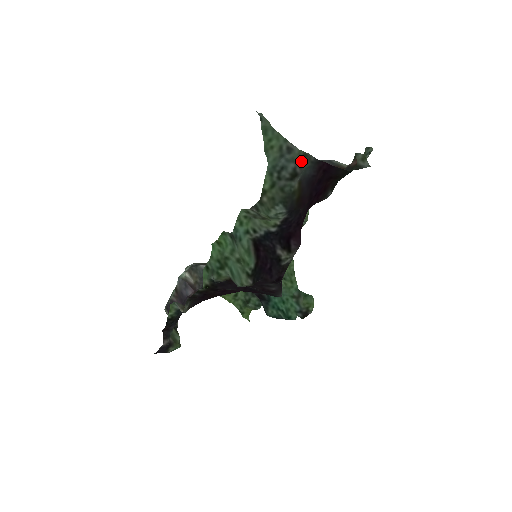
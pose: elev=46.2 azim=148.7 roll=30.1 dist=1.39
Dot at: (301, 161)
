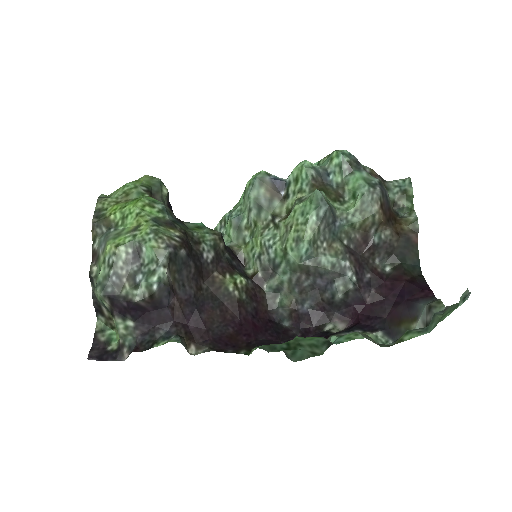
Dot at: (433, 307)
